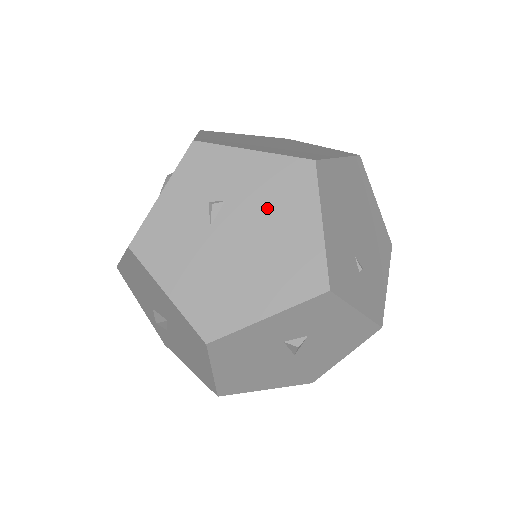
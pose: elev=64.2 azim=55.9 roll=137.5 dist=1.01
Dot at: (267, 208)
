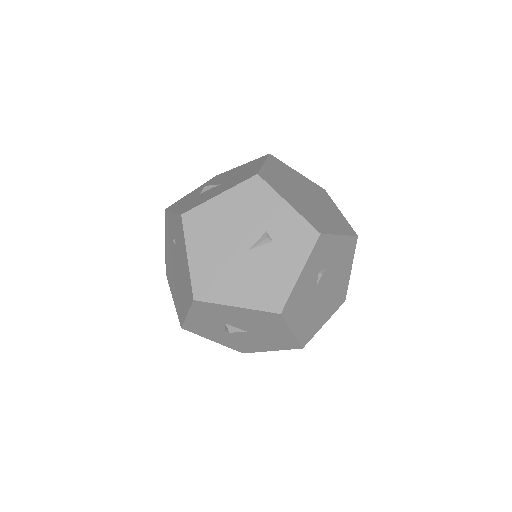
Dot at: (338, 268)
